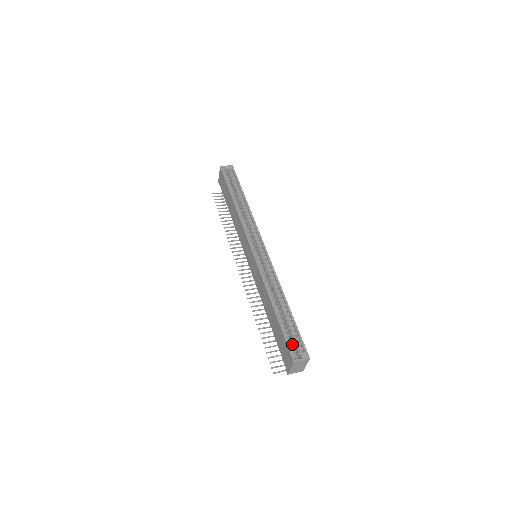
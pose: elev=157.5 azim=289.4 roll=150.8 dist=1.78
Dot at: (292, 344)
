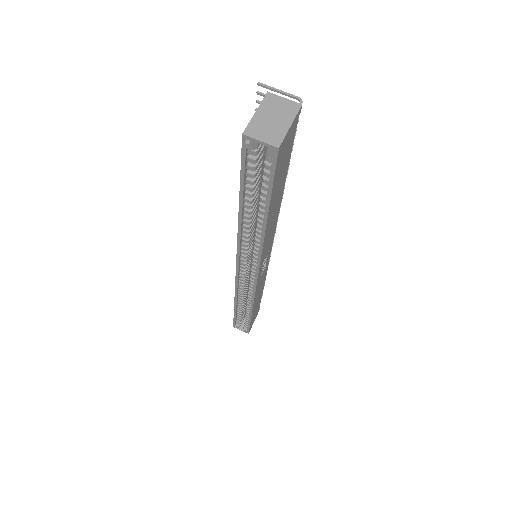
Dot at: (240, 321)
